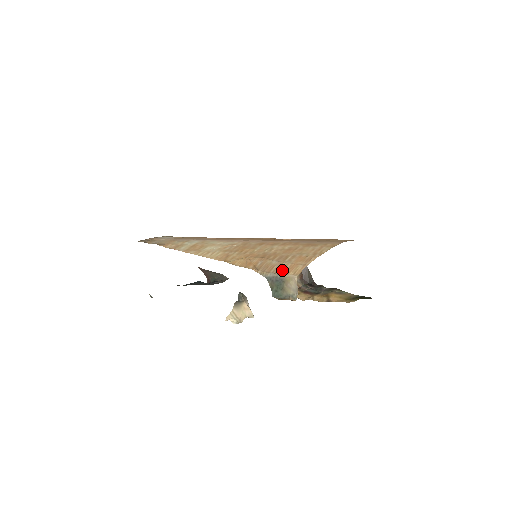
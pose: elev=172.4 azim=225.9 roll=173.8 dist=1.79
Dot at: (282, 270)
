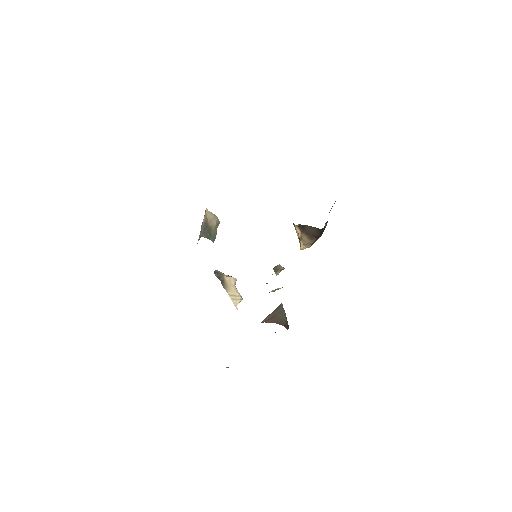
Dot at: occluded
